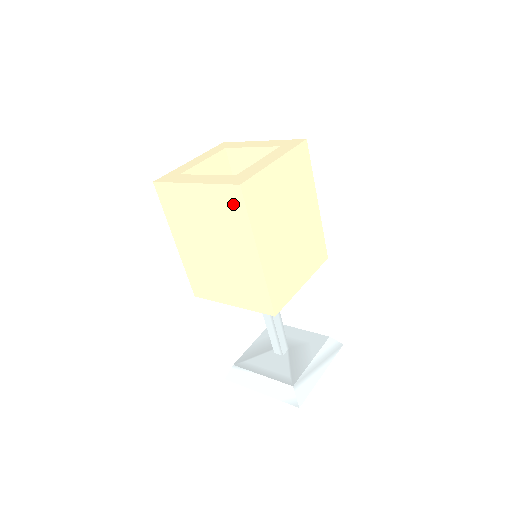
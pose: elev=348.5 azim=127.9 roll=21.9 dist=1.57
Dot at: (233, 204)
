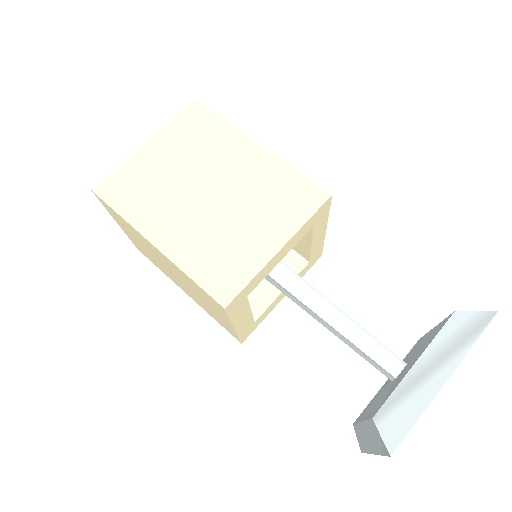
Dot at: (114, 213)
